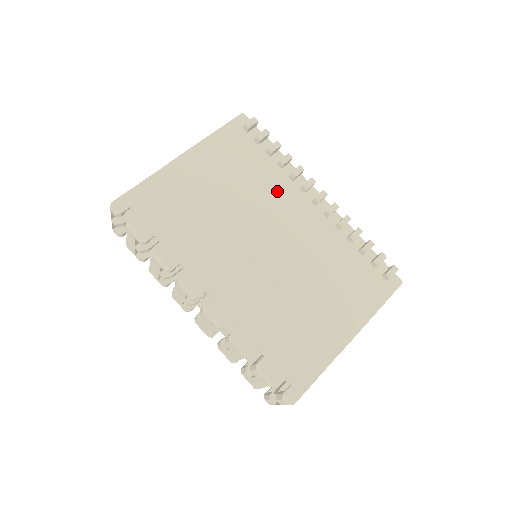
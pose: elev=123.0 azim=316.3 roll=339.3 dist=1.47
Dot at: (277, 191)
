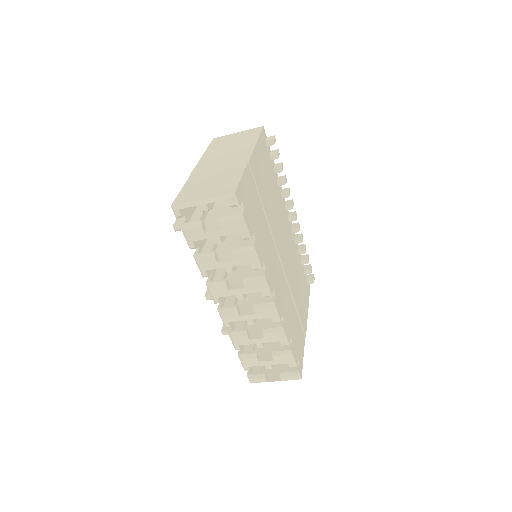
Dot at: (280, 205)
